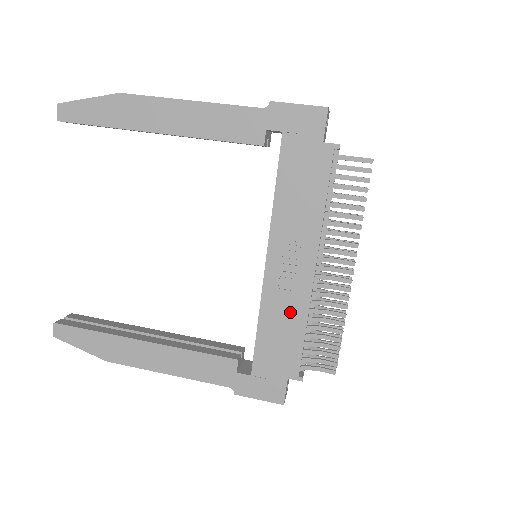
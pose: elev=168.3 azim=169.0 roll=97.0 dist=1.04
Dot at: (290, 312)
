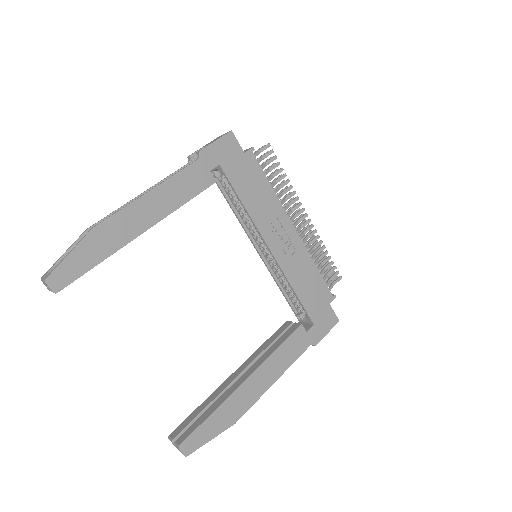
Dot at: (303, 266)
